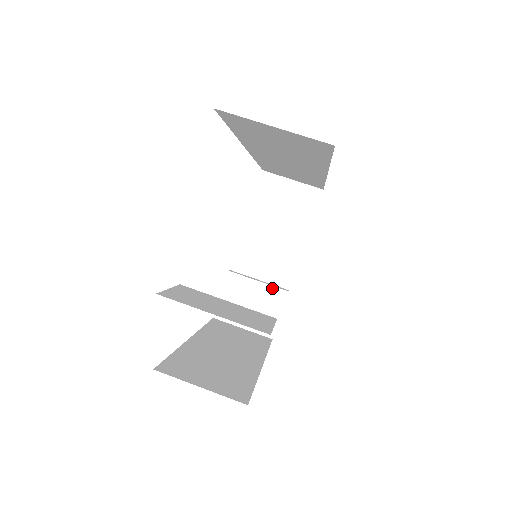
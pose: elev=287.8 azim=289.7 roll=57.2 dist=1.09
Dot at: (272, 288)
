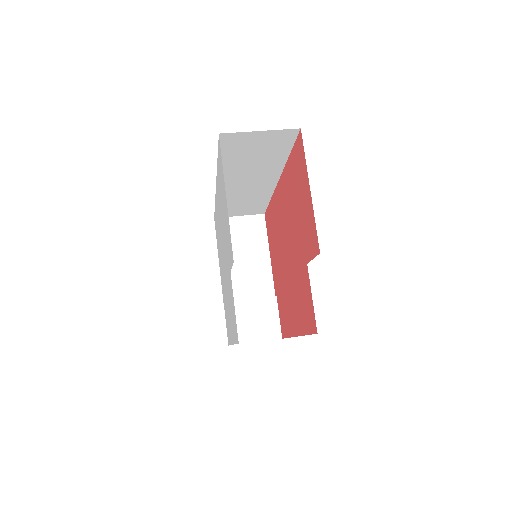
Dot at: (263, 299)
